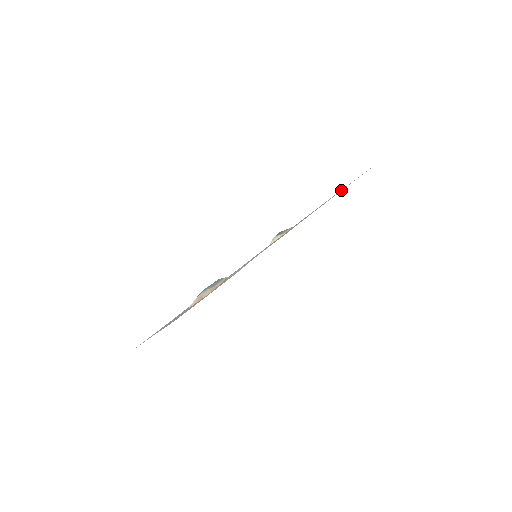
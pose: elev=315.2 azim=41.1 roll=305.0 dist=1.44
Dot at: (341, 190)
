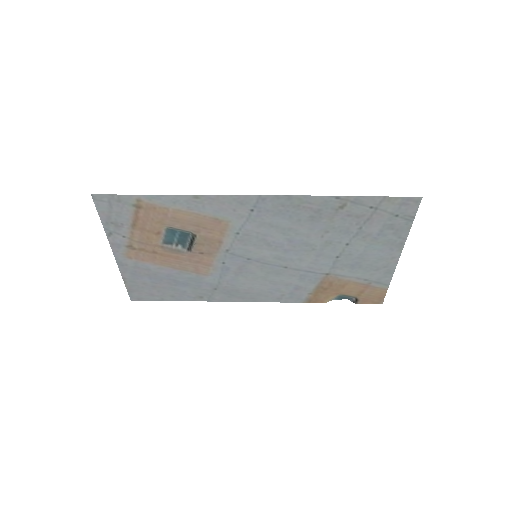
Dot at: (350, 199)
